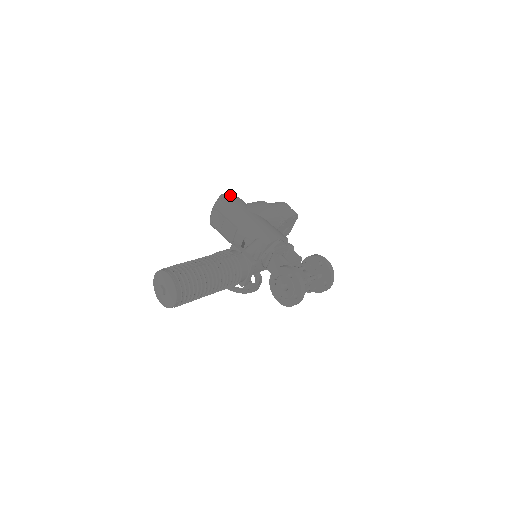
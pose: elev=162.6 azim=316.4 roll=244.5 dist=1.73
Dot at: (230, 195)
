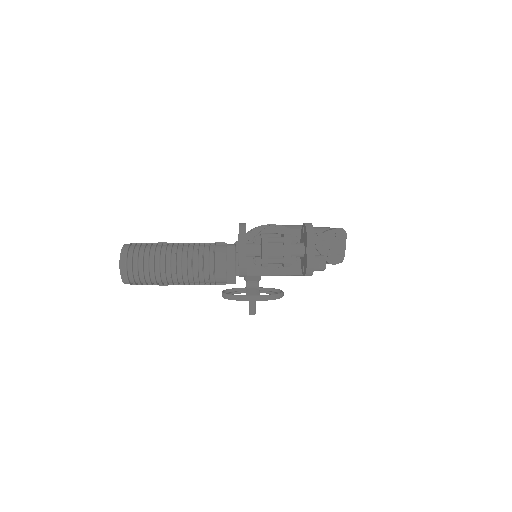
Dot at: occluded
